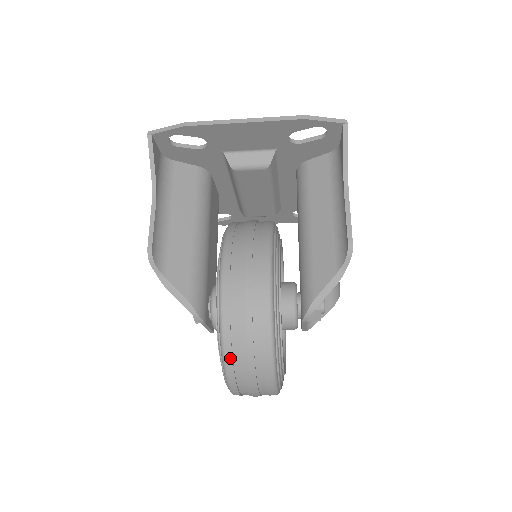
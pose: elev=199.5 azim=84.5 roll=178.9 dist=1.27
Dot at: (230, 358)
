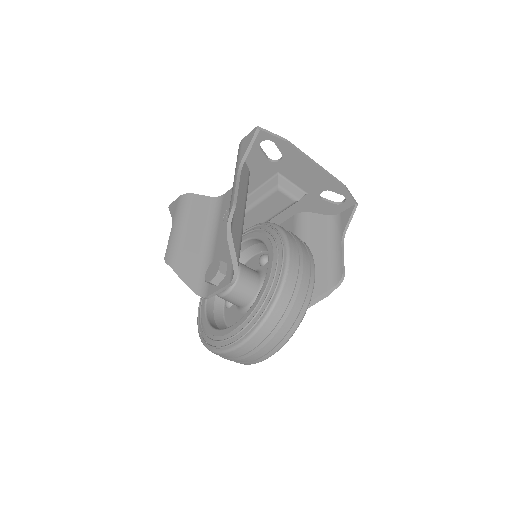
Dot at: (275, 313)
